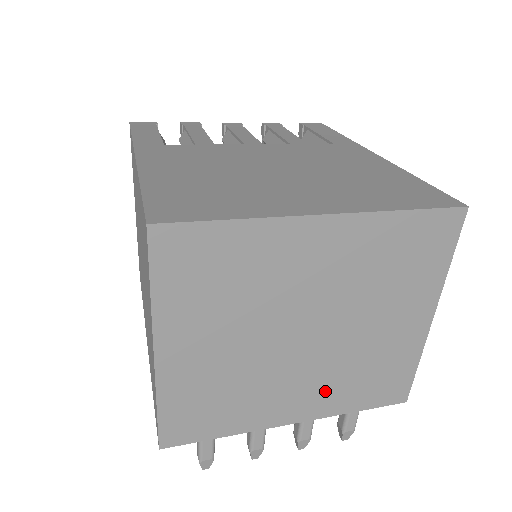
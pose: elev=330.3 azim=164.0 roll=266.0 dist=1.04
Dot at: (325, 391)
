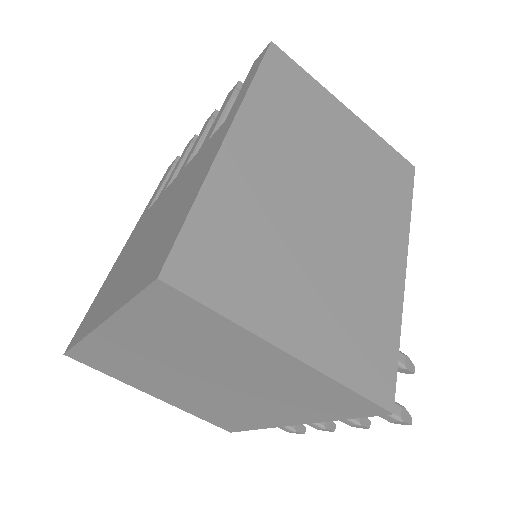
Dot at: (284, 408)
